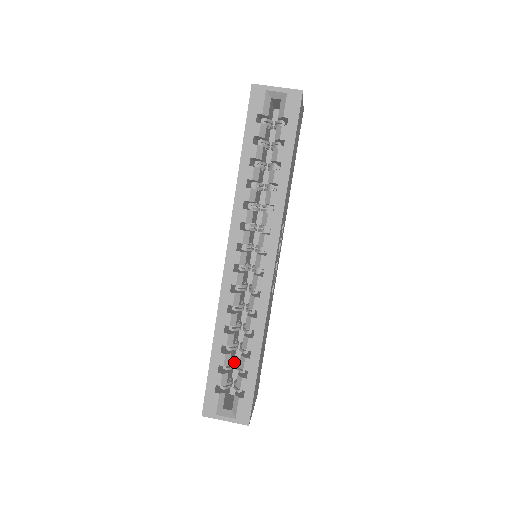
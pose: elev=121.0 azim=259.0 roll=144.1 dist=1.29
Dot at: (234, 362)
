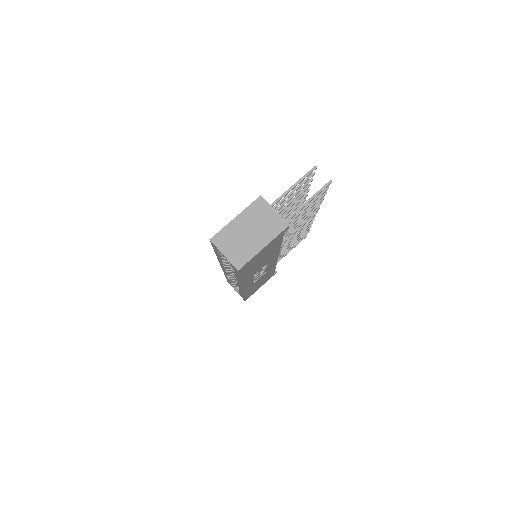
Dot at: occluded
